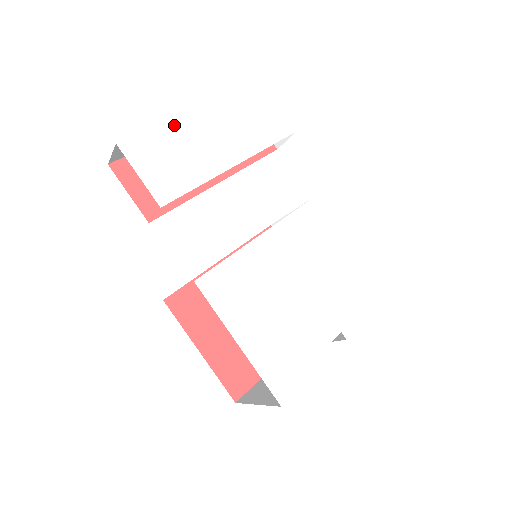
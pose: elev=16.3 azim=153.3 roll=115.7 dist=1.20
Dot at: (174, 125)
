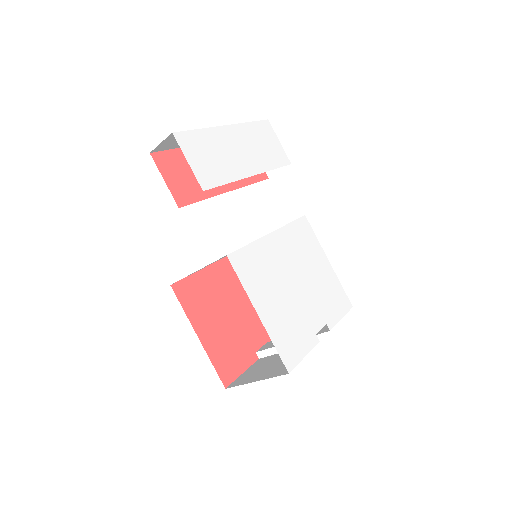
Dot at: (212, 132)
